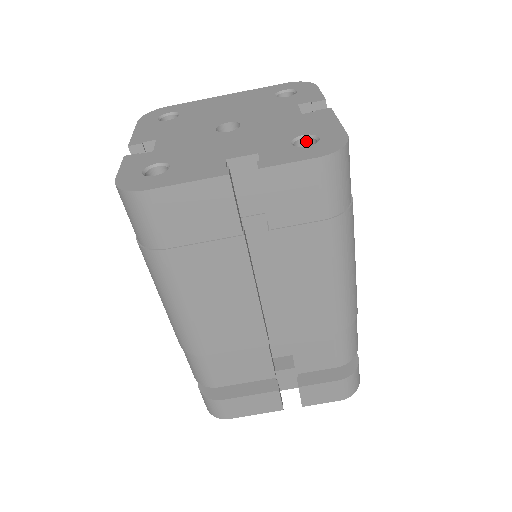
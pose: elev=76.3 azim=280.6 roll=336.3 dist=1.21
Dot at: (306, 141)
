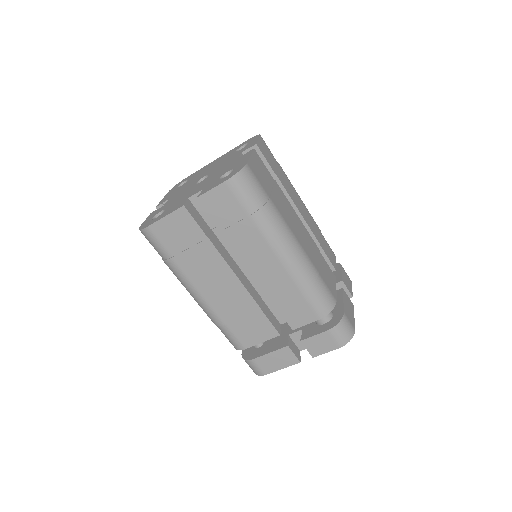
Dot at: occluded
